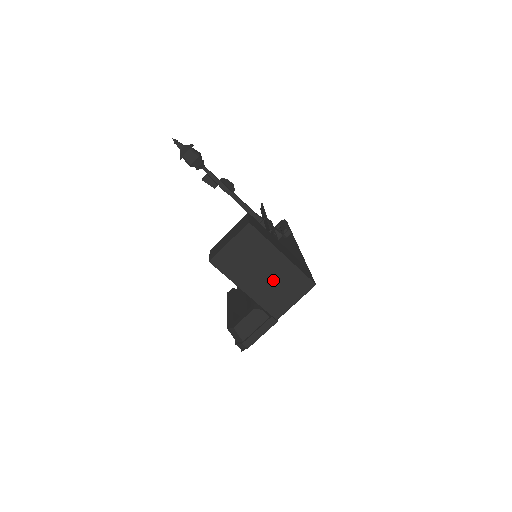
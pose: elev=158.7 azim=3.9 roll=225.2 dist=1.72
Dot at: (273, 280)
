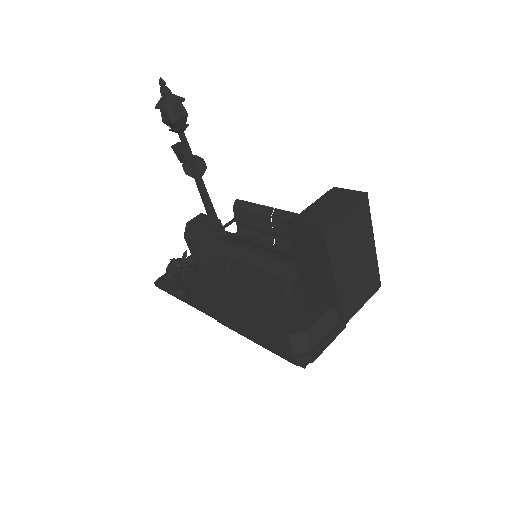
Dot at: (358, 272)
